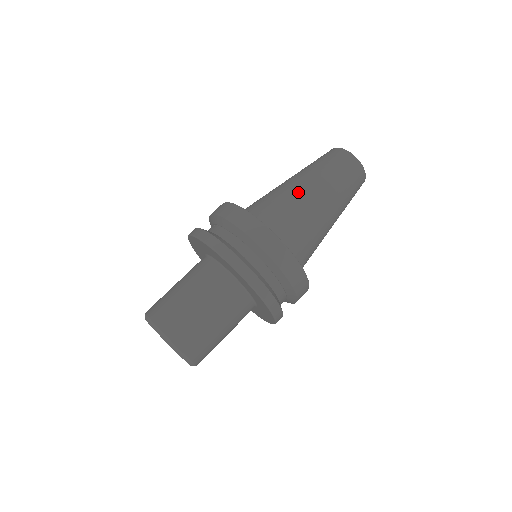
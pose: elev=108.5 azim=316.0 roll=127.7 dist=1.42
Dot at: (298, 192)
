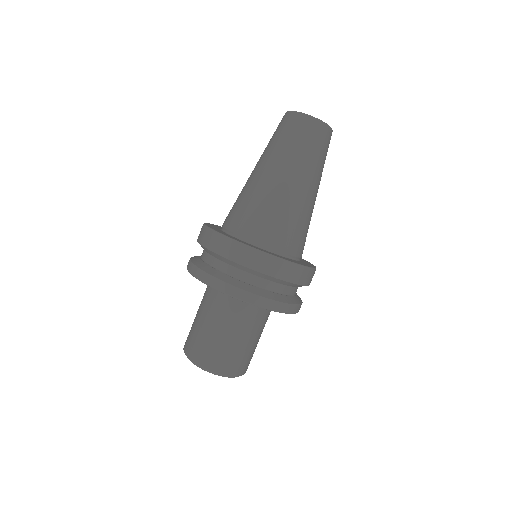
Dot at: (256, 183)
